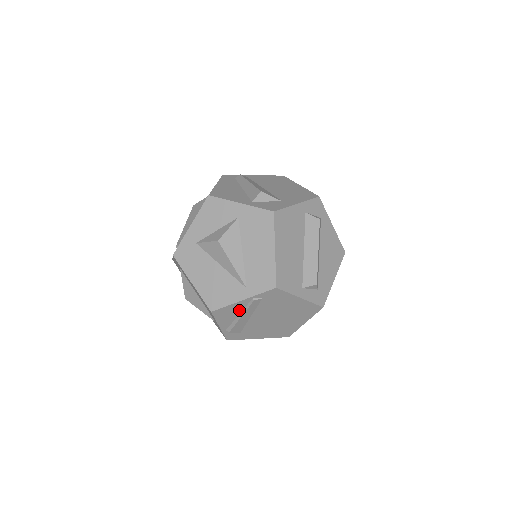
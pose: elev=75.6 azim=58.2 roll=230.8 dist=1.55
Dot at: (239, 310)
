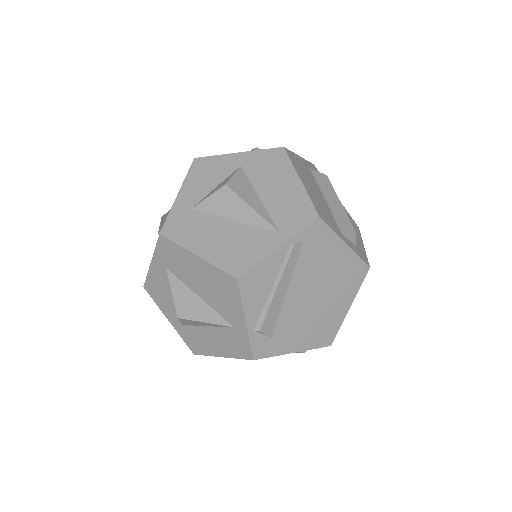
Dot at: (273, 275)
